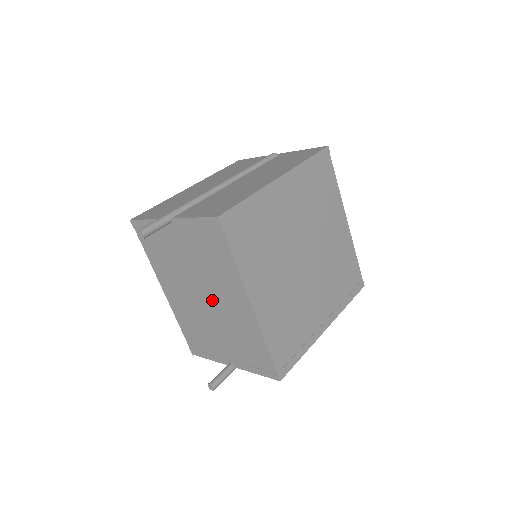
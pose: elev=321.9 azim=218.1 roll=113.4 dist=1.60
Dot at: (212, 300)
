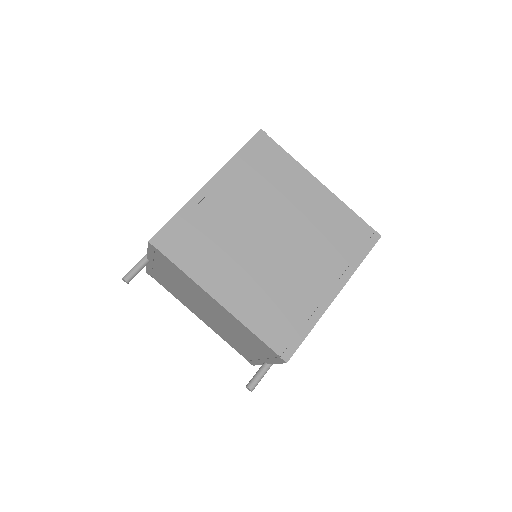
Dot at: (210, 311)
